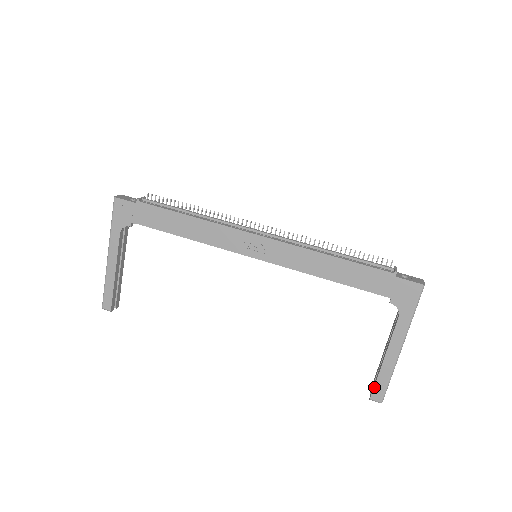
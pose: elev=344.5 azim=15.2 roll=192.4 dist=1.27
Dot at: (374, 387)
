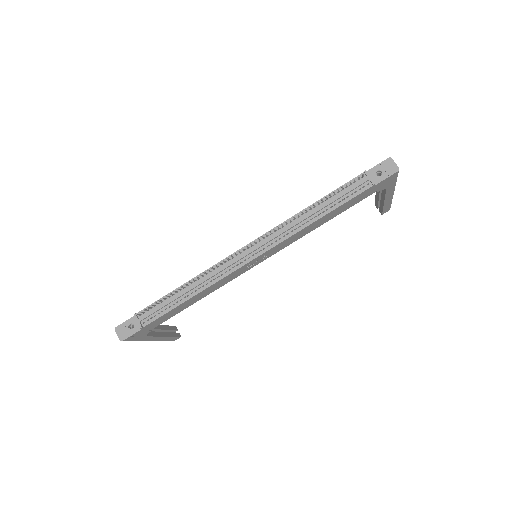
Dot at: (382, 212)
